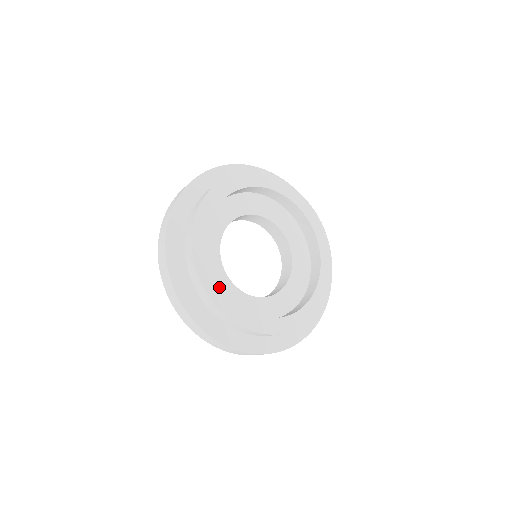
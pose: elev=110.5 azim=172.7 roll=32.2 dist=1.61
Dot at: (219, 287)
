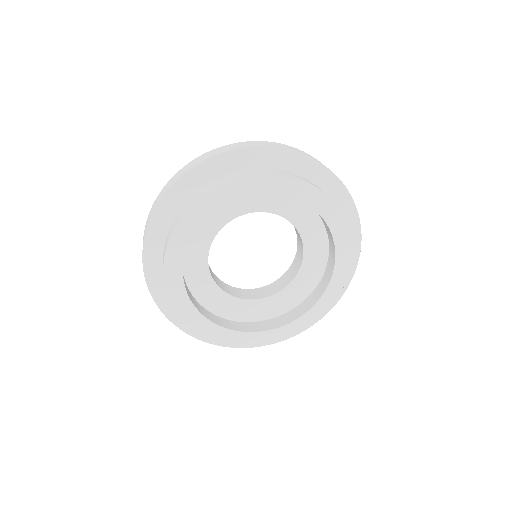
Dot at: (232, 332)
